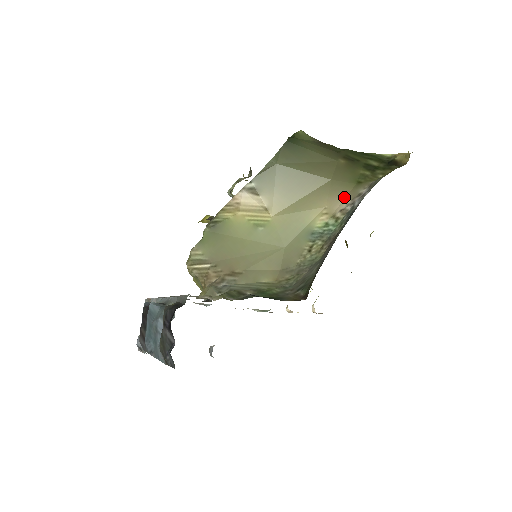
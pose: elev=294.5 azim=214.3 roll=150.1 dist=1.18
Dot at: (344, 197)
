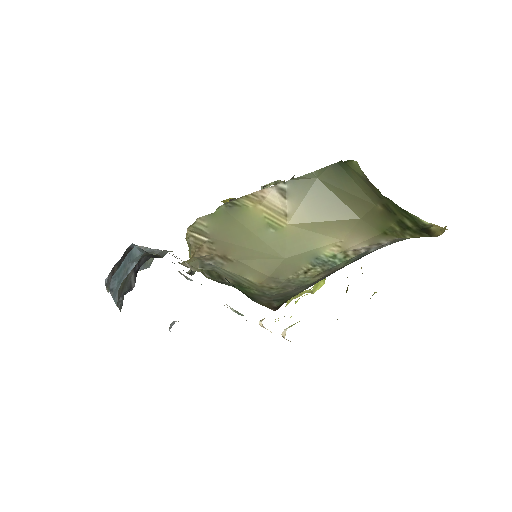
Dot at: (364, 240)
